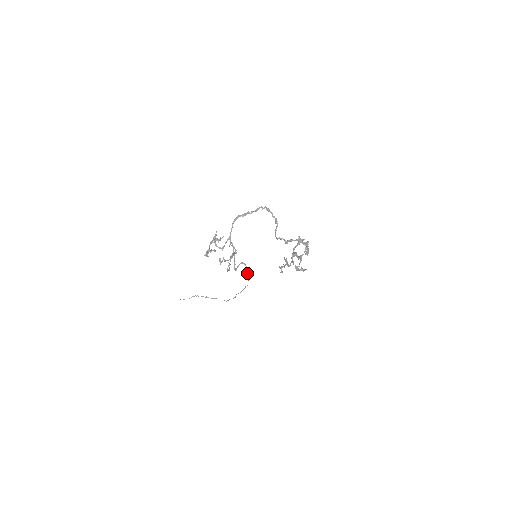
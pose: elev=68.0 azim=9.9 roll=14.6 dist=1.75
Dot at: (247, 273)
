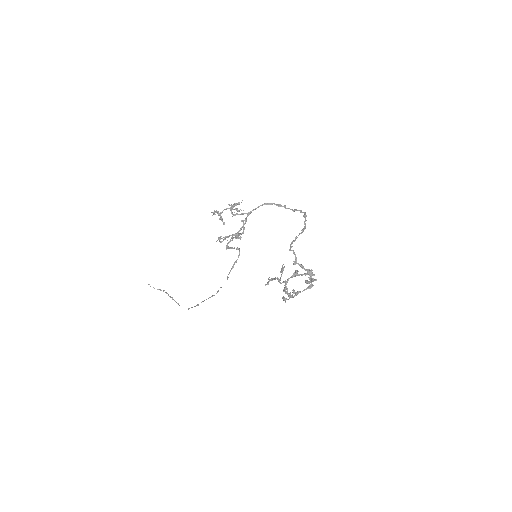
Dot at: (233, 266)
